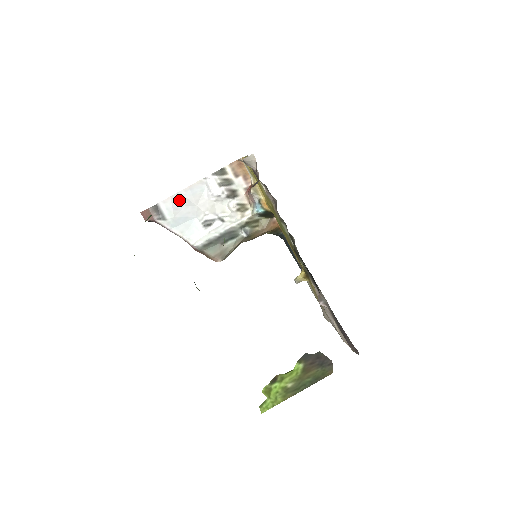
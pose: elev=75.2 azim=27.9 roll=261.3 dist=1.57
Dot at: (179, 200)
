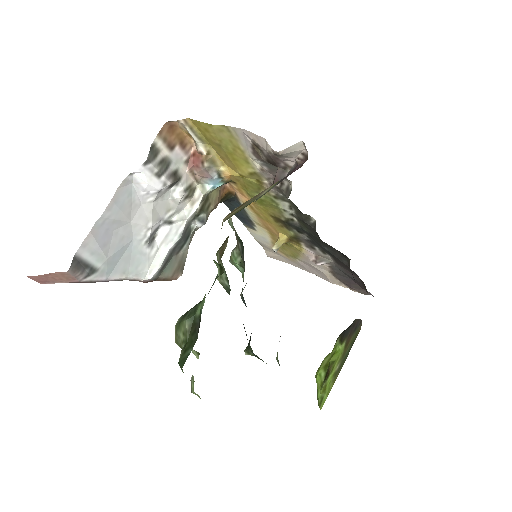
Dot at: (103, 228)
